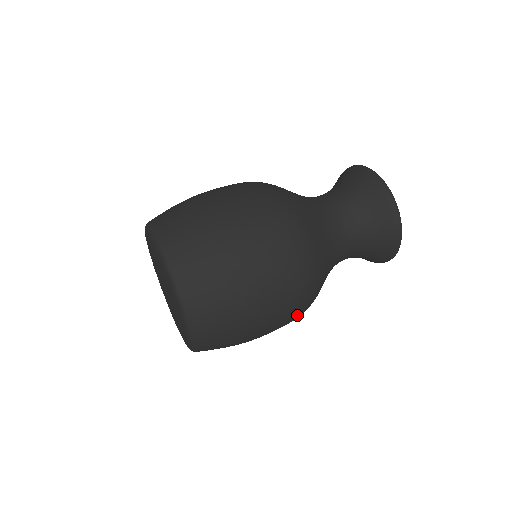
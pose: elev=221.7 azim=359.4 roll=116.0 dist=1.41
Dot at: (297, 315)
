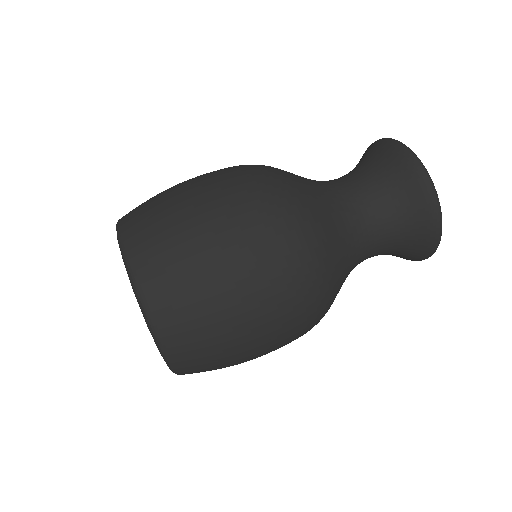
Dot at: (304, 322)
